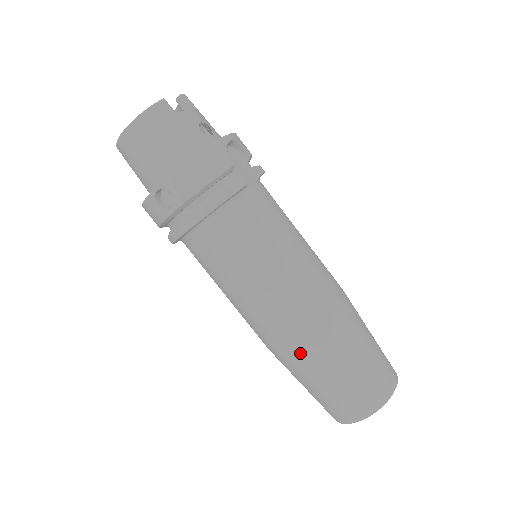
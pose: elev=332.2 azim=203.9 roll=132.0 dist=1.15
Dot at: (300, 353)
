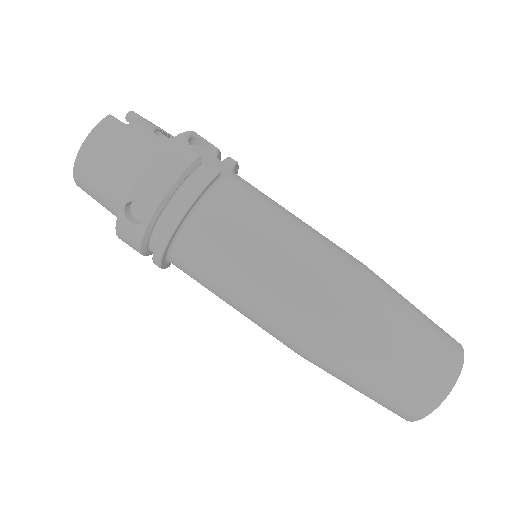
Dot at: (338, 344)
